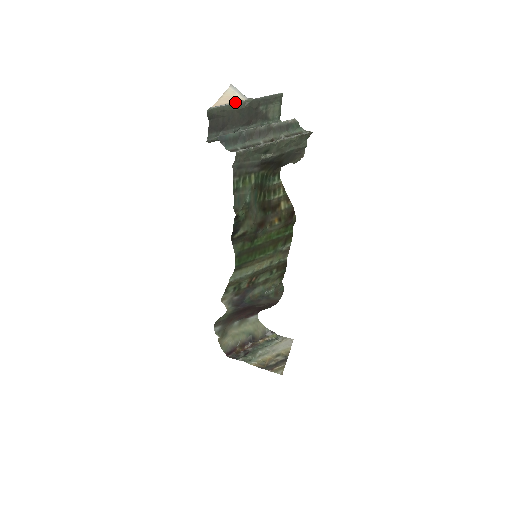
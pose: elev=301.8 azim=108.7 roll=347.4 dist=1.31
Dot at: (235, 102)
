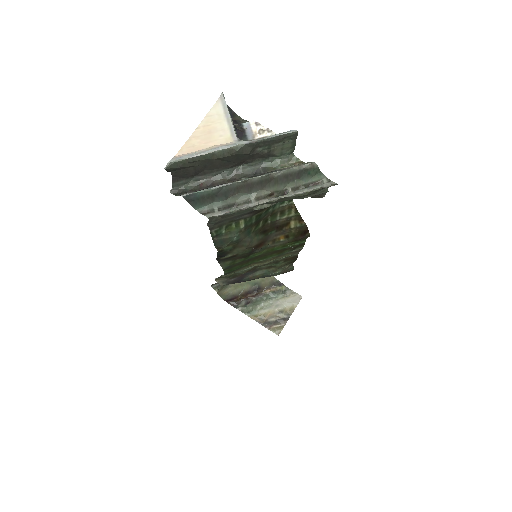
Dot at: (214, 150)
